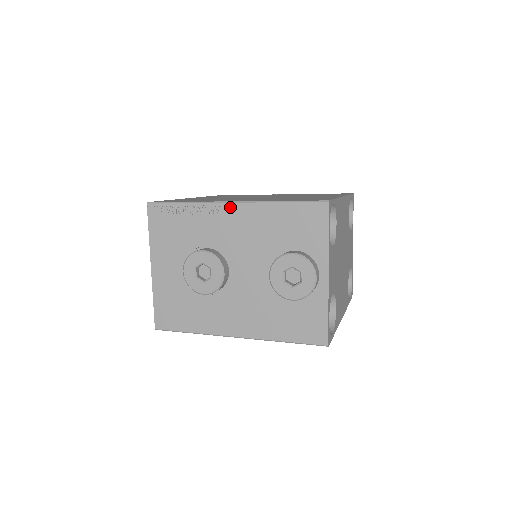
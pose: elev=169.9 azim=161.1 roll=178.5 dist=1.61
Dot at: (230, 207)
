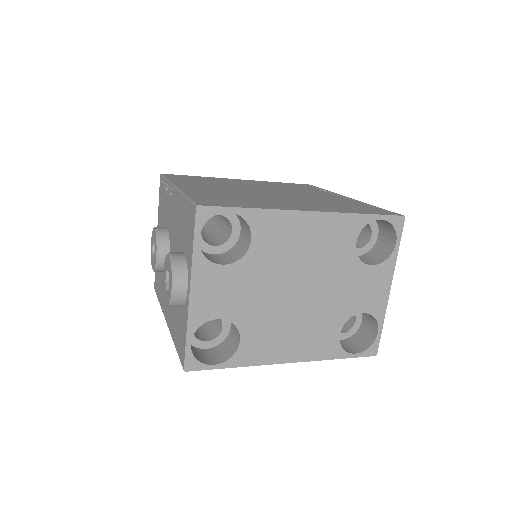
Dot at: (174, 192)
